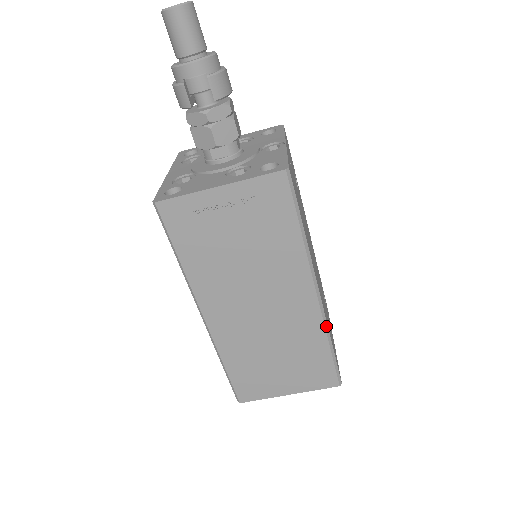
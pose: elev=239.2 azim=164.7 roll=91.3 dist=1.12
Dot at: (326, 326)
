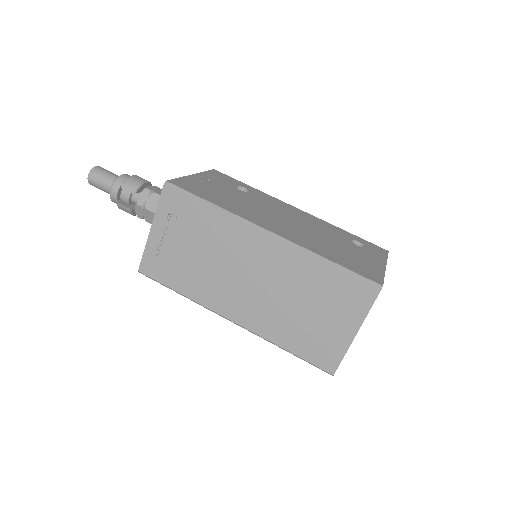
Dot at: (305, 250)
